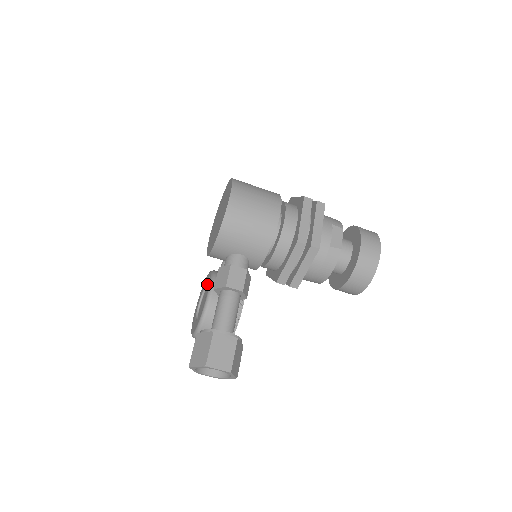
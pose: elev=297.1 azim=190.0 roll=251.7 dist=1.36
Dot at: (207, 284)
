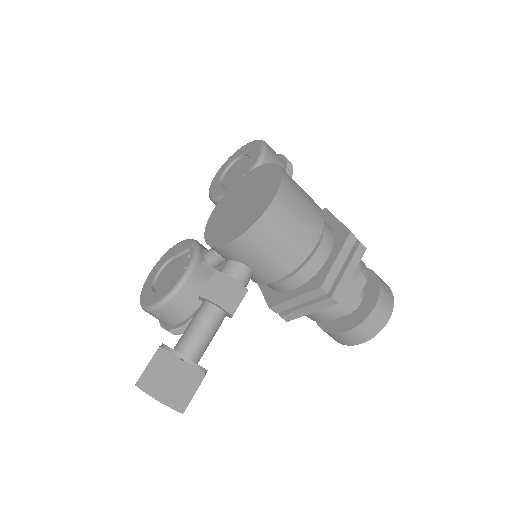
Dot at: (183, 253)
